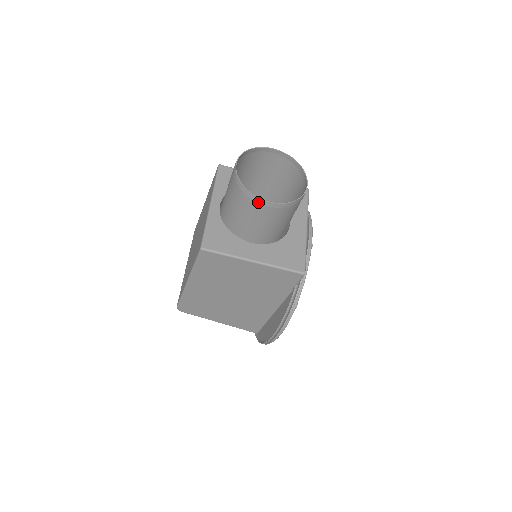
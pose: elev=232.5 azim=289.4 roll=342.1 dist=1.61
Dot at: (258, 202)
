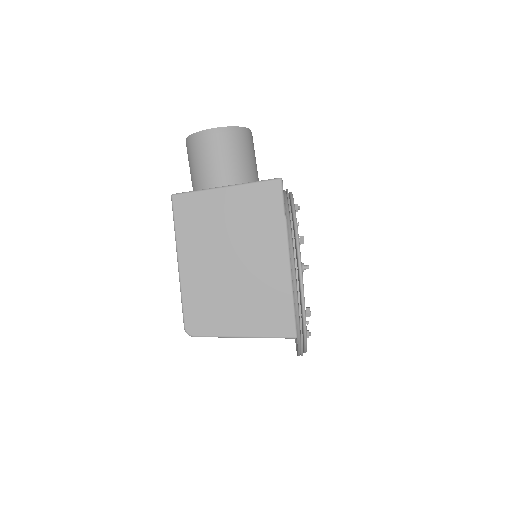
Dot at: (206, 134)
